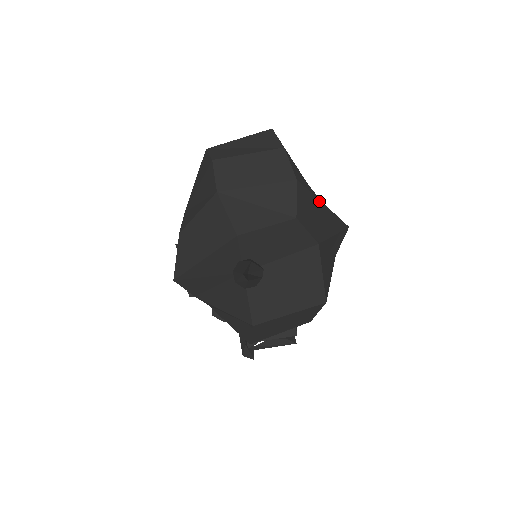
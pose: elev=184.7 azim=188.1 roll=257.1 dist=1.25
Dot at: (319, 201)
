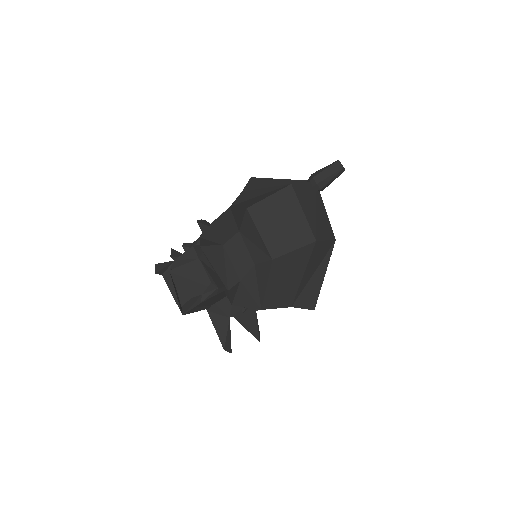
Dot at: occluded
